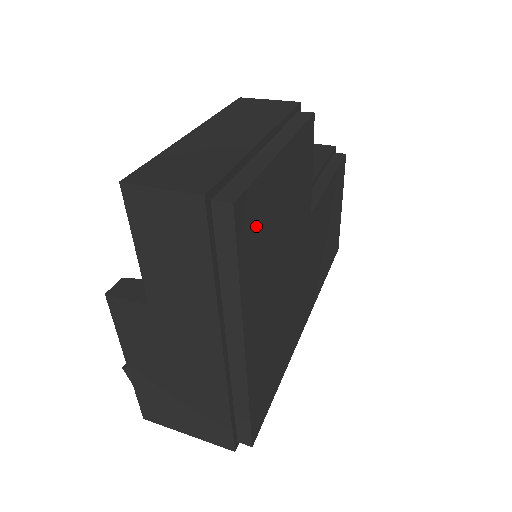
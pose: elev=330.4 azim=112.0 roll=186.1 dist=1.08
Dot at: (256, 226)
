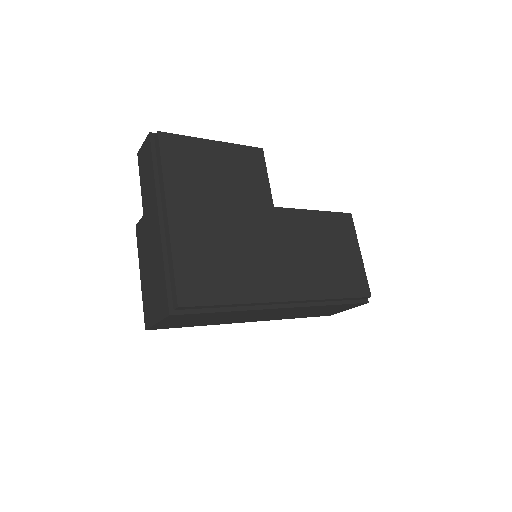
Dot at: (182, 156)
